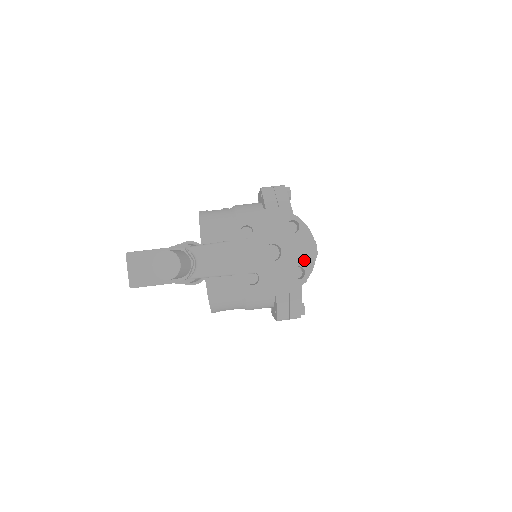
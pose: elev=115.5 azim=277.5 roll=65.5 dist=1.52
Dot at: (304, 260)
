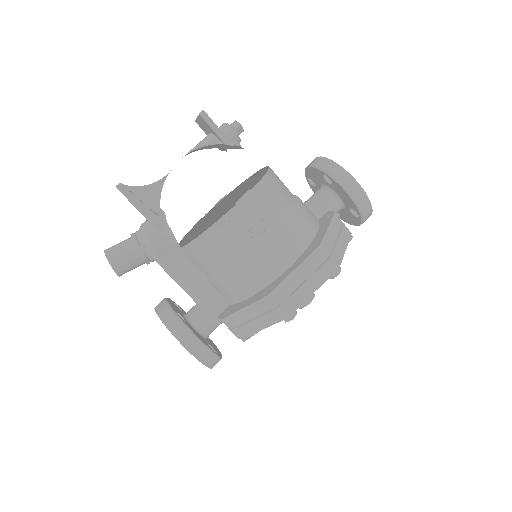
Dot at: occluded
